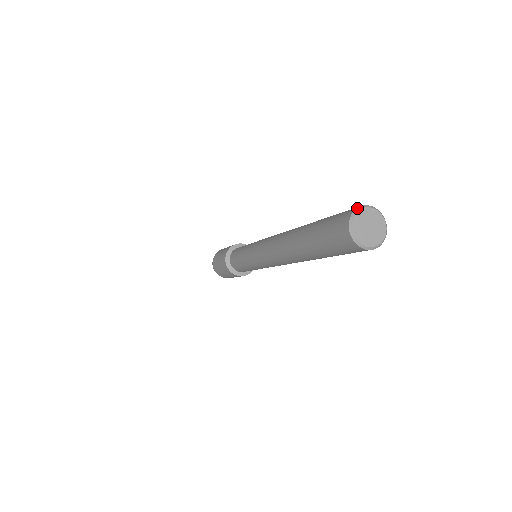
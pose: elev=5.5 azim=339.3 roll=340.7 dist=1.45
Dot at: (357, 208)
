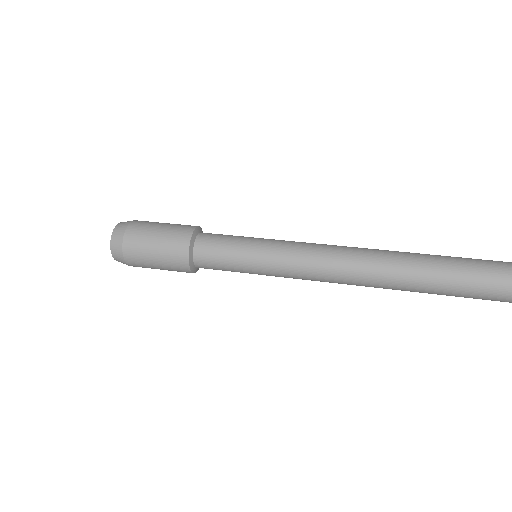
Dot at: out of frame
